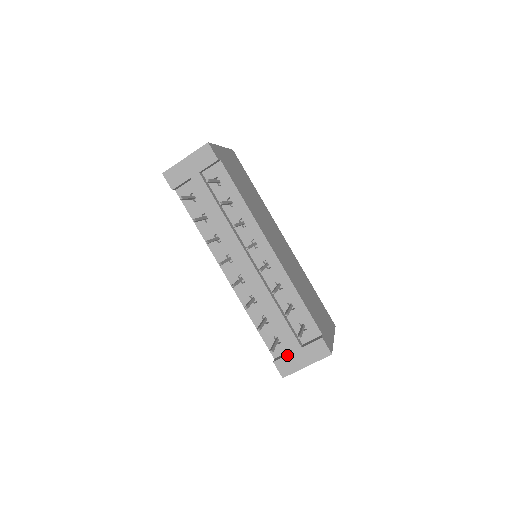
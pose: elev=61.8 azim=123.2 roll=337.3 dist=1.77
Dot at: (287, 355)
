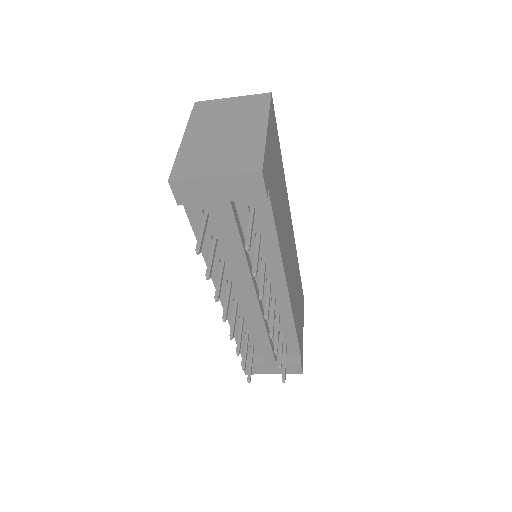
Dot at: (258, 365)
